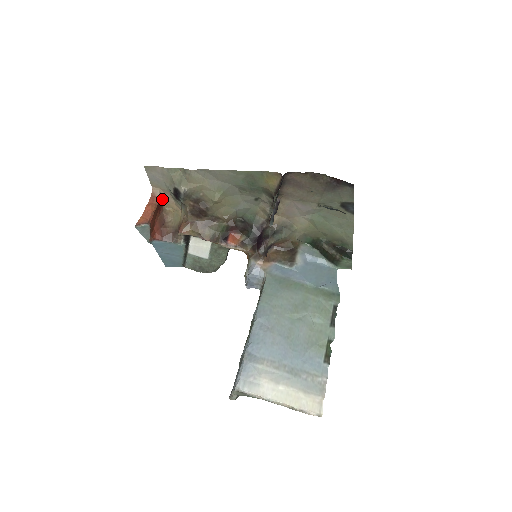
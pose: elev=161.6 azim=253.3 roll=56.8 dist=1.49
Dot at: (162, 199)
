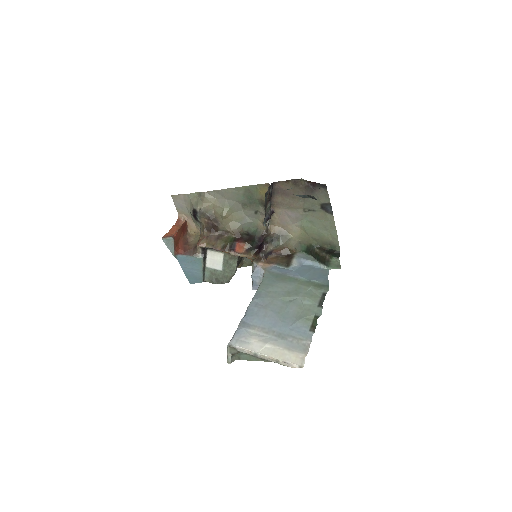
Dot at: (186, 224)
